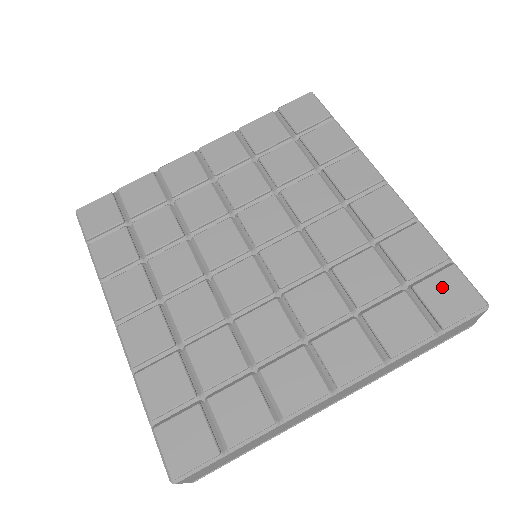
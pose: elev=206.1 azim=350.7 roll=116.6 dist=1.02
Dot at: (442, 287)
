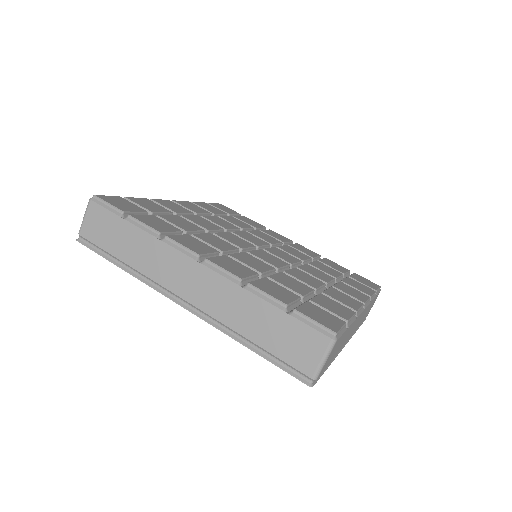
Dot at: (360, 278)
